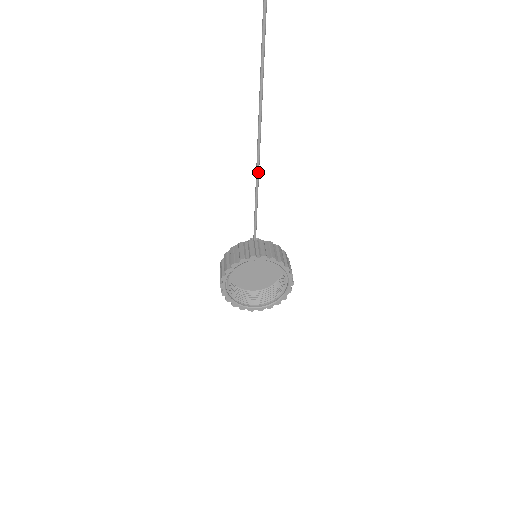
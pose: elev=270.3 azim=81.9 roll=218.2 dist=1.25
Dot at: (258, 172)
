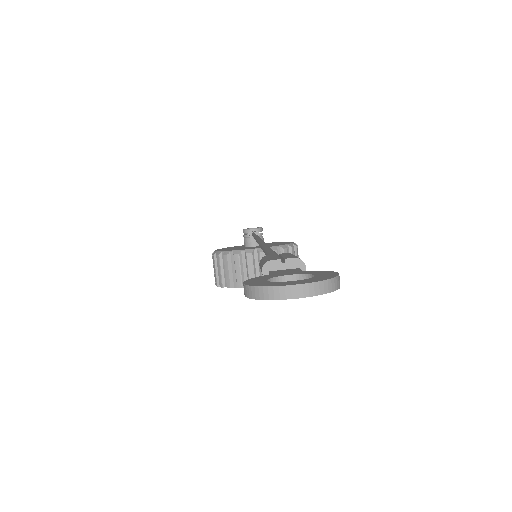
Dot at: occluded
